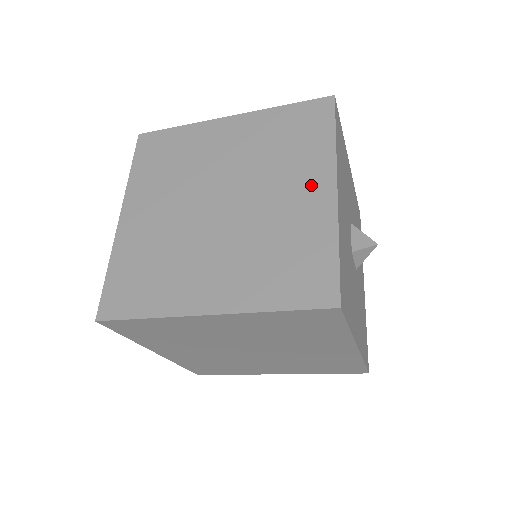
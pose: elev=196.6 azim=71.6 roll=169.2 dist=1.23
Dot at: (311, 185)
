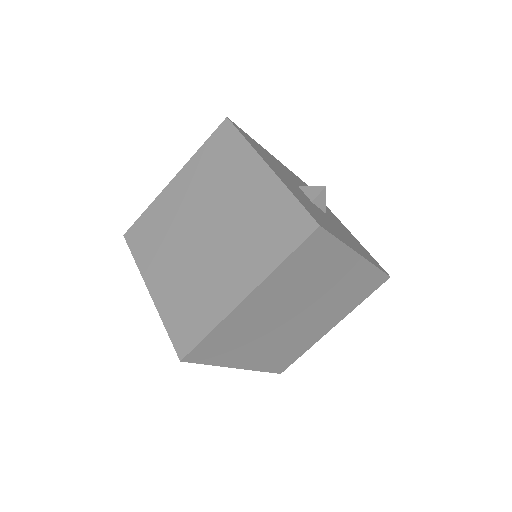
Dot at: (251, 176)
